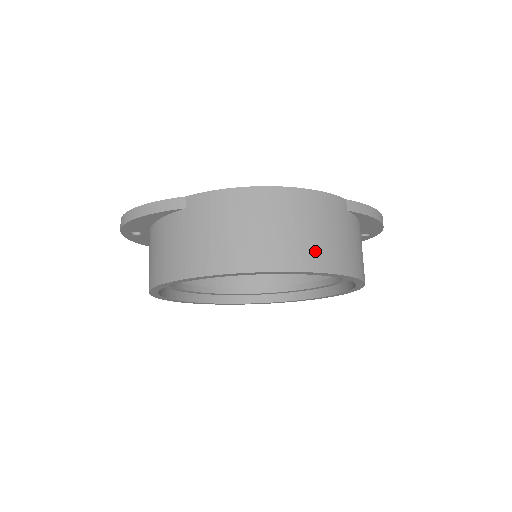
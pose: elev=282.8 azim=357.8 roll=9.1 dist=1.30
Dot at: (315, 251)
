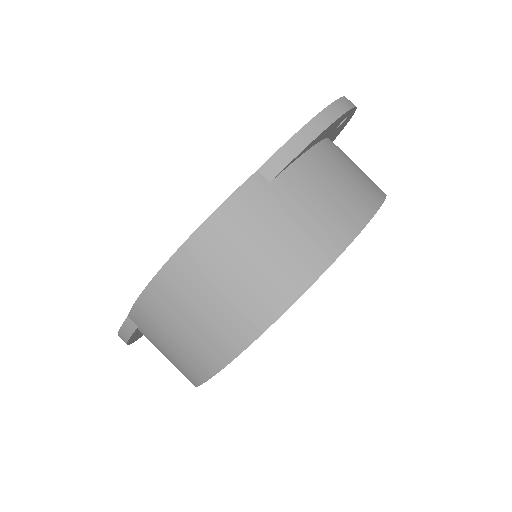
Dot at: (268, 286)
